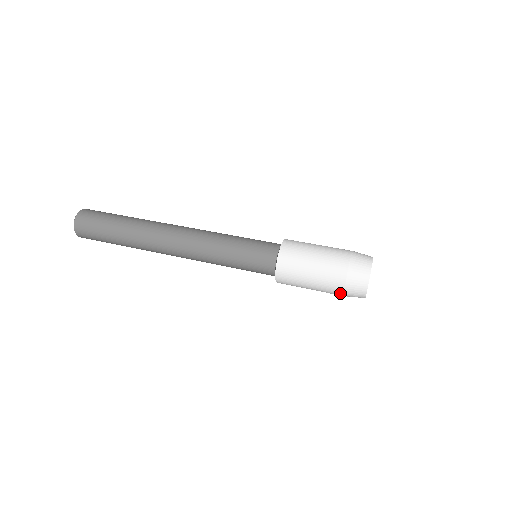
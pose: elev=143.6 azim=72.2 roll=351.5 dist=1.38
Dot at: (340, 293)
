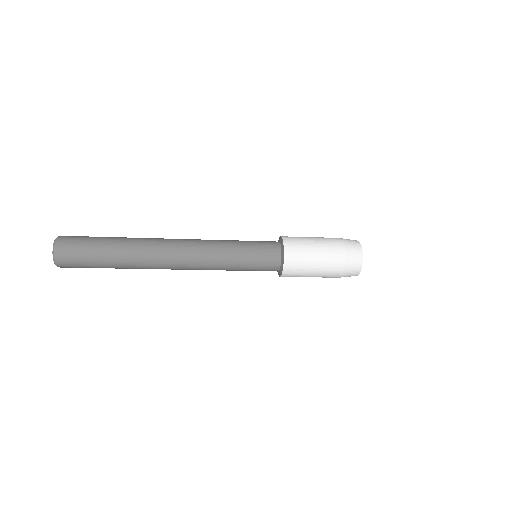
Dot at: (341, 245)
